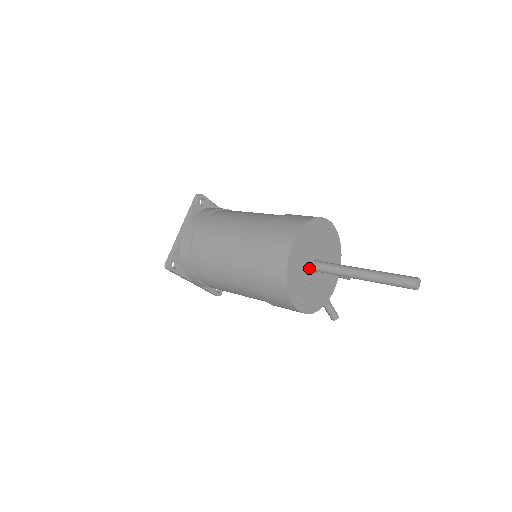
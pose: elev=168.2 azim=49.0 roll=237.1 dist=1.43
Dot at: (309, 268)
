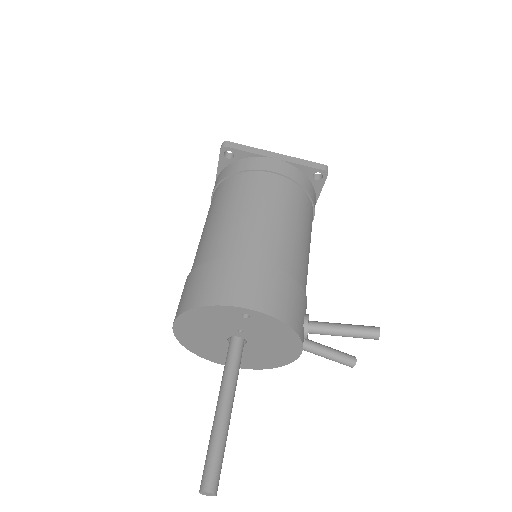
Dot at: (222, 341)
